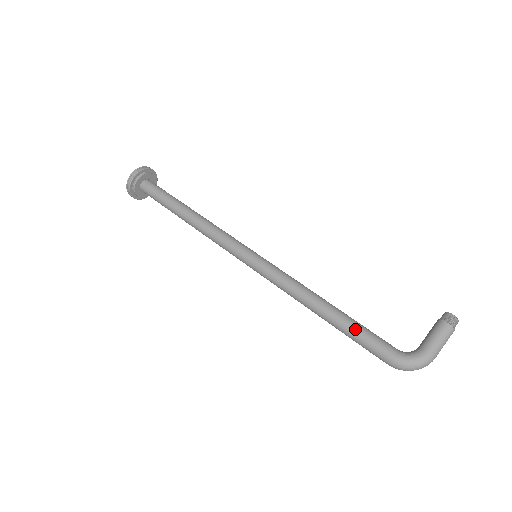
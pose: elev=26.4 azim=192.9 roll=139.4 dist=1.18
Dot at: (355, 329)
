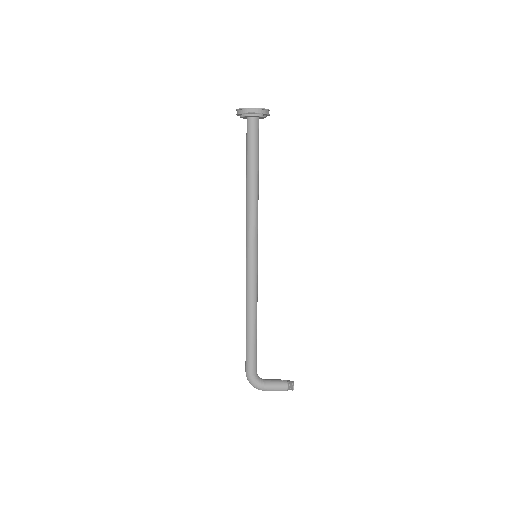
Dot at: (251, 348)
